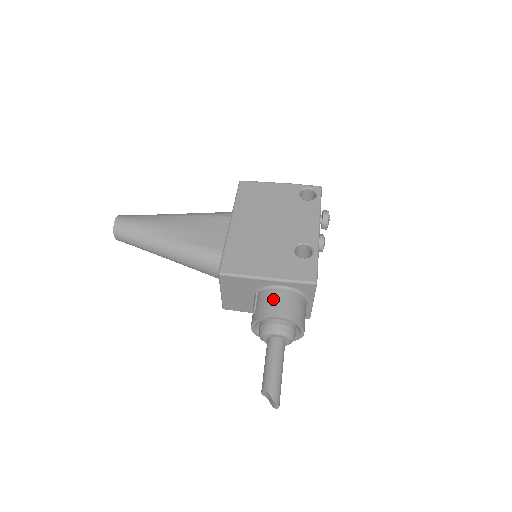
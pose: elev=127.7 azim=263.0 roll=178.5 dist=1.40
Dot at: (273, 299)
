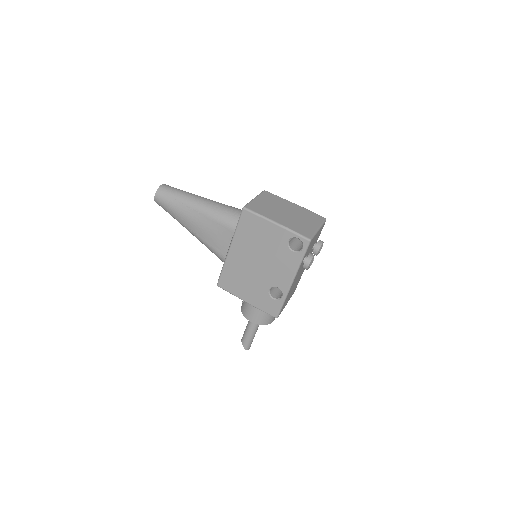
Dot at: (251, 309)
